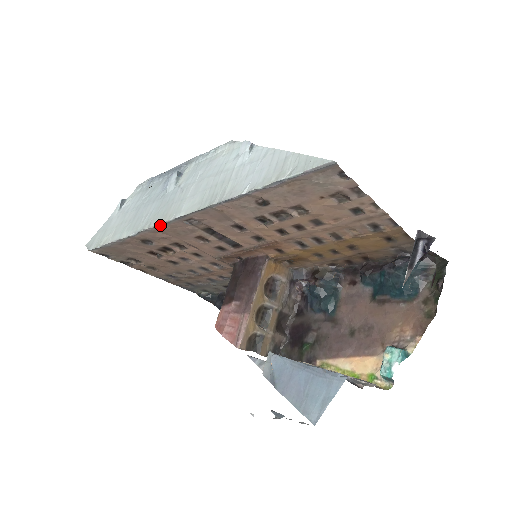
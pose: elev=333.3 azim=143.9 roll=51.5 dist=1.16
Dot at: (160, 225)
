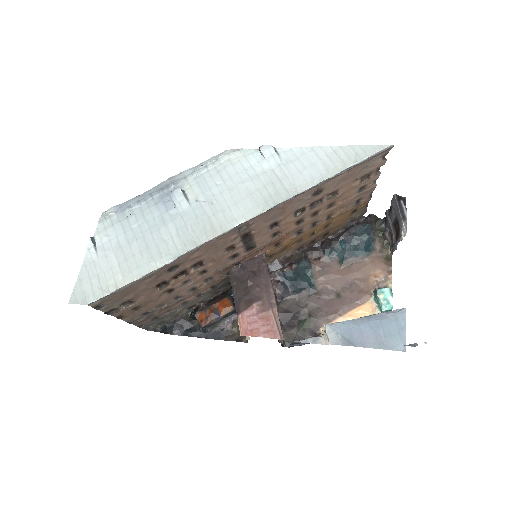
Dot at: (211, 240)
